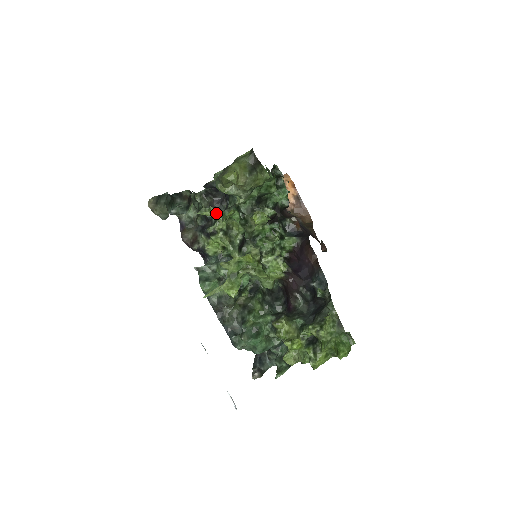
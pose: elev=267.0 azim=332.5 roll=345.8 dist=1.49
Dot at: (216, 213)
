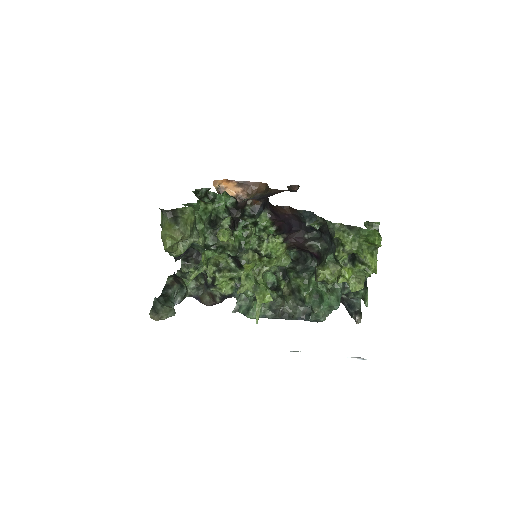
Dot at: (197, 268)
